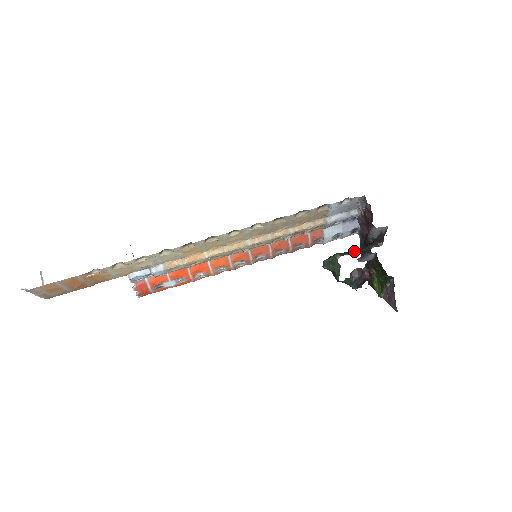
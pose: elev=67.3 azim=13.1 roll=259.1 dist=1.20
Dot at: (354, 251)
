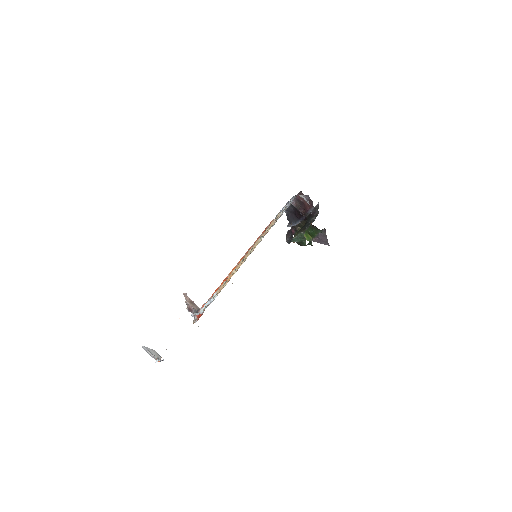
Dot at: (308, 225)
